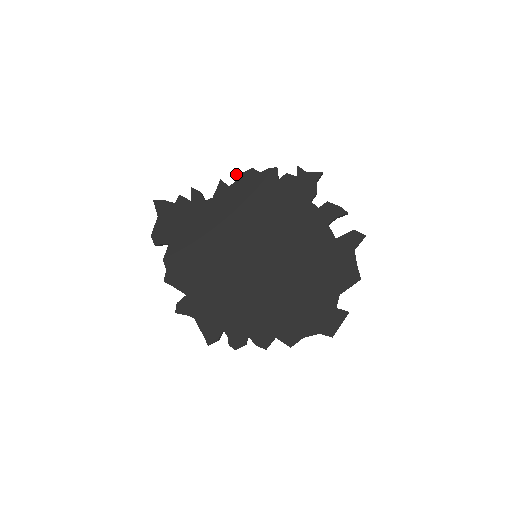
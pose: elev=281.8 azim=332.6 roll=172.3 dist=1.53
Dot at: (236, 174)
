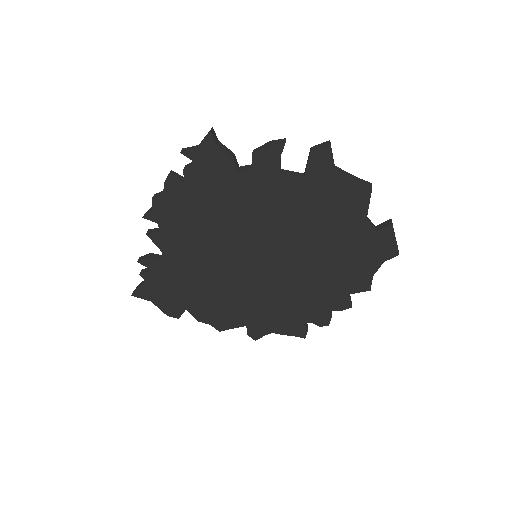
Dot at: (149, 218)
